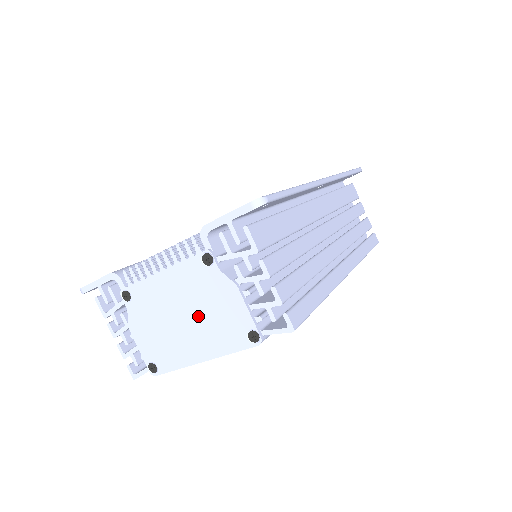
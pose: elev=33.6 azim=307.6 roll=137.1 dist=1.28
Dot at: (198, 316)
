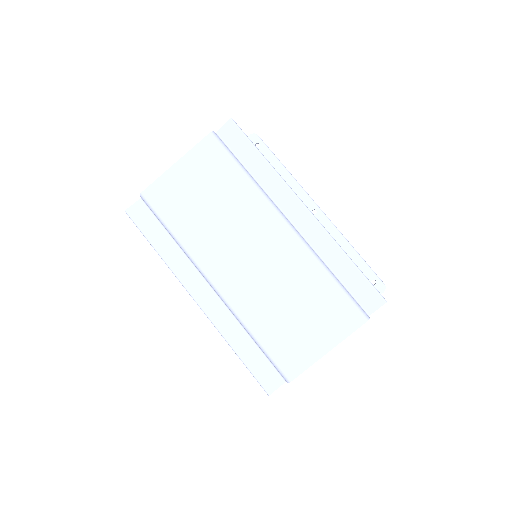
Dot at: occluded
